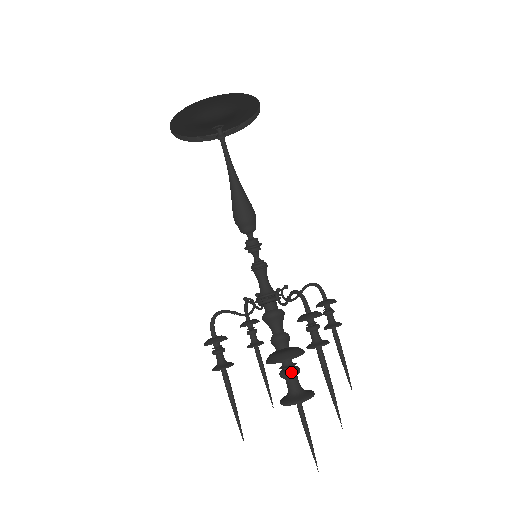
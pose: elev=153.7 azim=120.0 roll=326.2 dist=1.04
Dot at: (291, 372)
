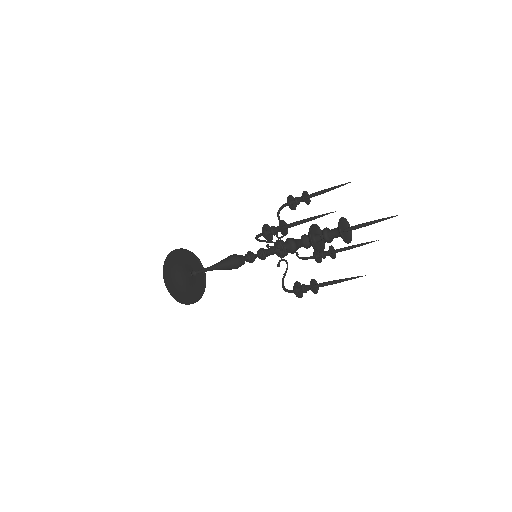
Dot at: (324, 228)
